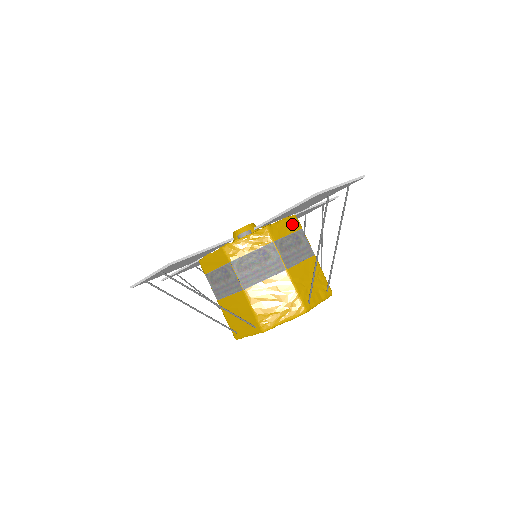
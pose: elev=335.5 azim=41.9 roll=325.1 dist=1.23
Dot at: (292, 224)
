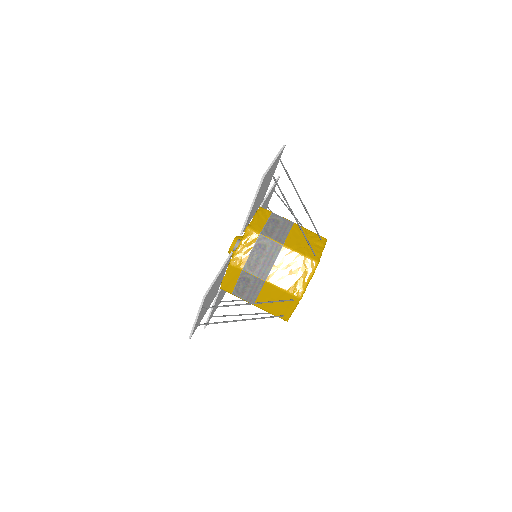
Dot at: (263, 214)
